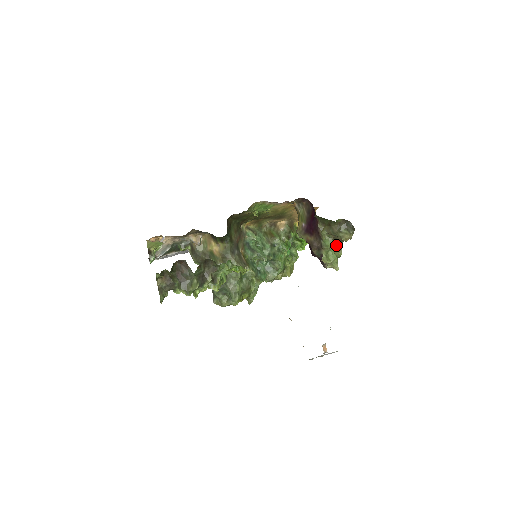
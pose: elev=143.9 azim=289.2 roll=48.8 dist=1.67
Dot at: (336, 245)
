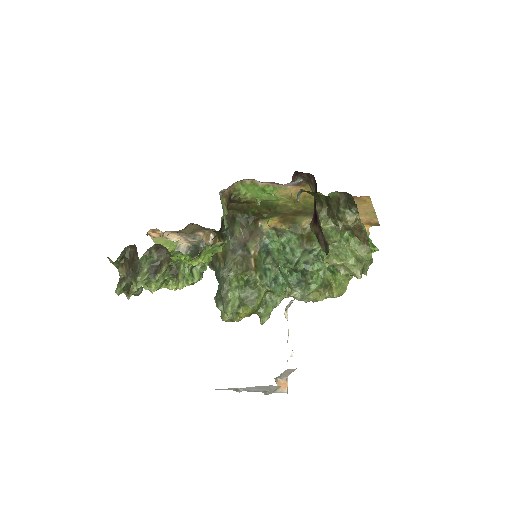
Dot at: (360, 240)
